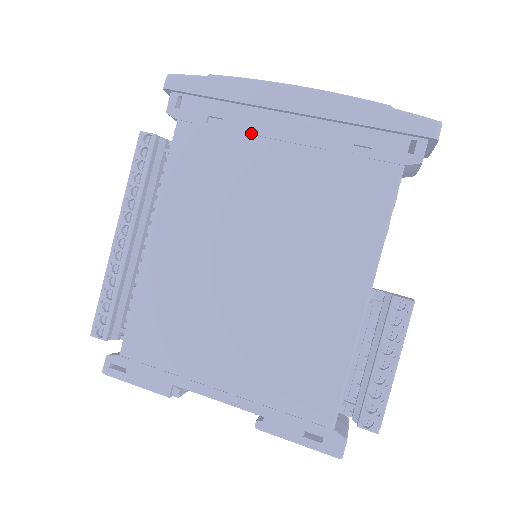
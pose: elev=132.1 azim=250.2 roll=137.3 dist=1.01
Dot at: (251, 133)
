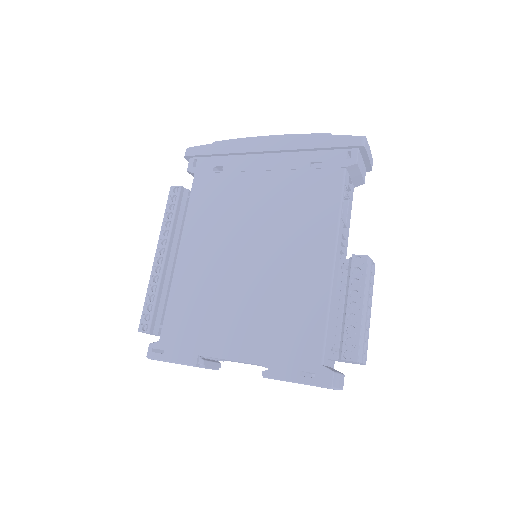
Dot at: (242, 171)
